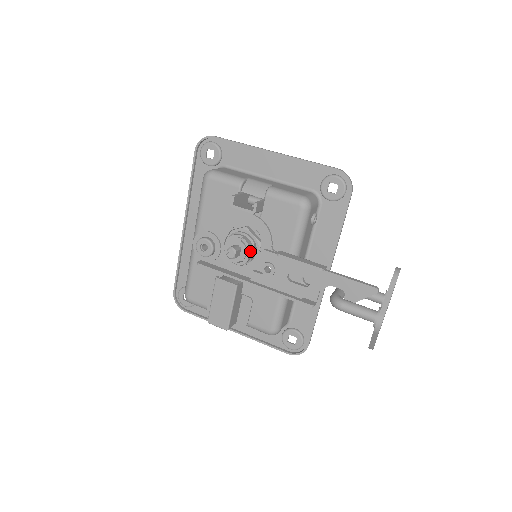
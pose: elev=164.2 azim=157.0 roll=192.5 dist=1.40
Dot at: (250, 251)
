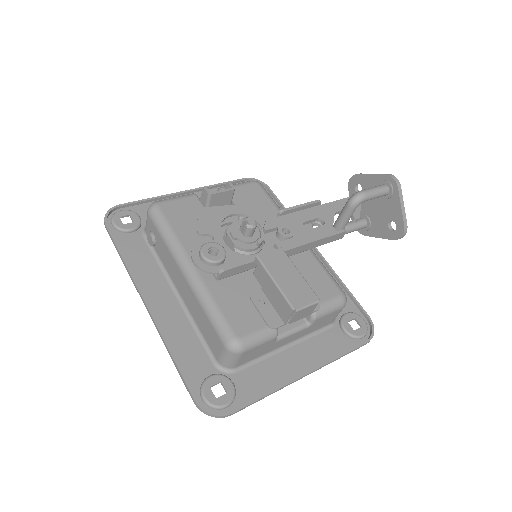
Dot at: (257, 227)
